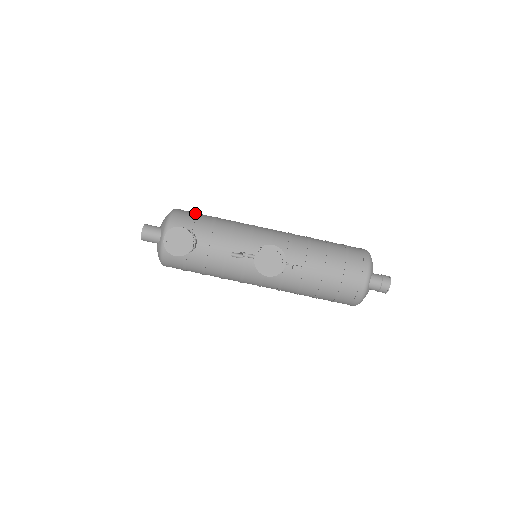
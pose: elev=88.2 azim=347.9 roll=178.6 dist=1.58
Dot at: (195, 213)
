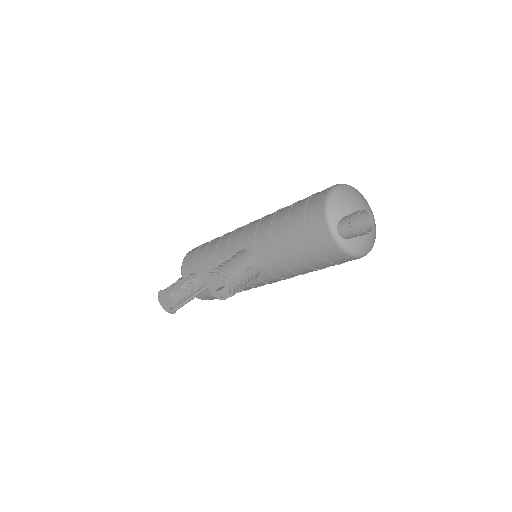
Dot at: (197, 249)
